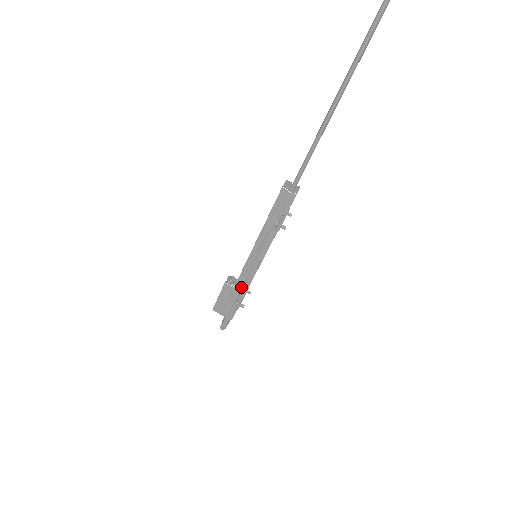
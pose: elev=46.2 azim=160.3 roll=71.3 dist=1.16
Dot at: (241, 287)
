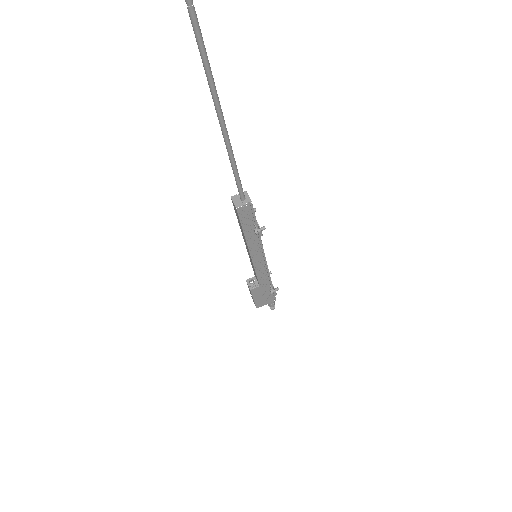
Dot at: (264, 281)
